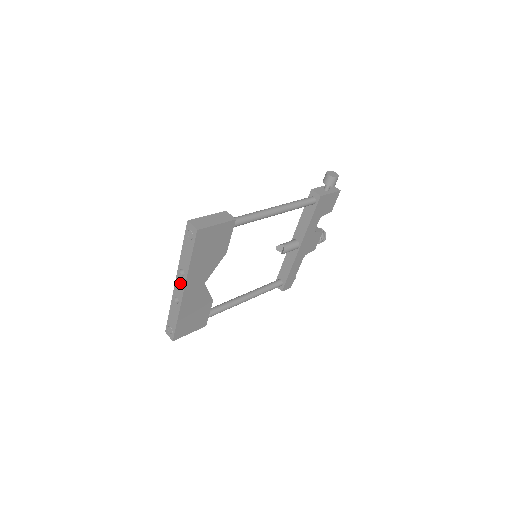
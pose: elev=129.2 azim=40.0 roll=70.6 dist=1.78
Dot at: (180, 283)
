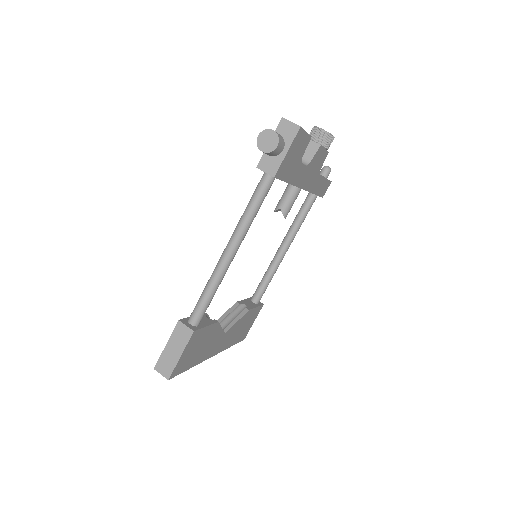
Dot at: occluded
